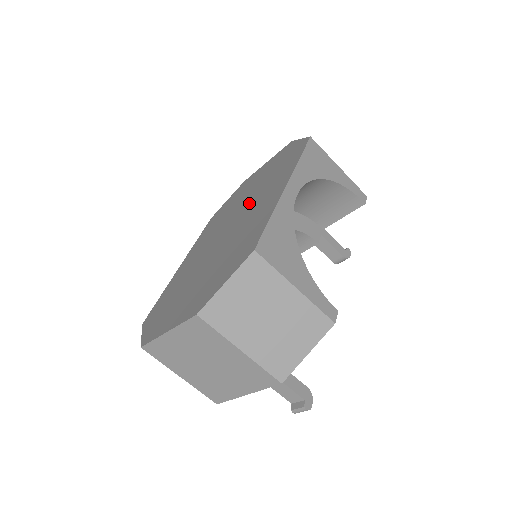
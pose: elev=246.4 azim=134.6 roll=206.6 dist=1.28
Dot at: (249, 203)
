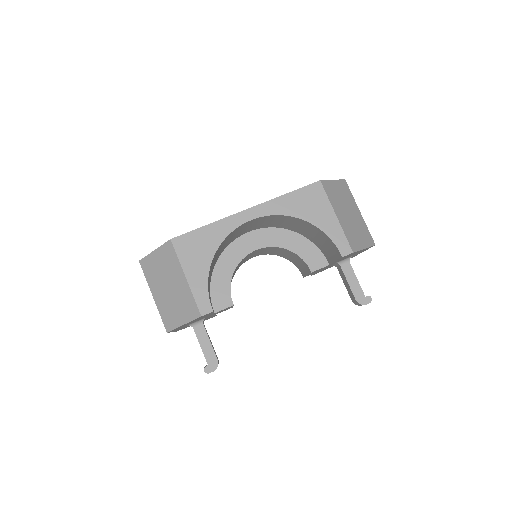
Dot at: occluded
